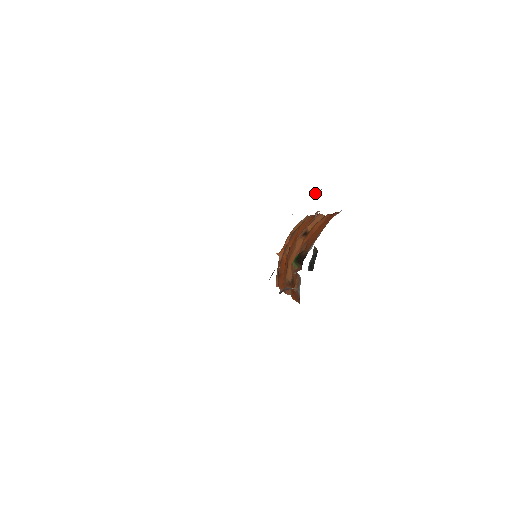
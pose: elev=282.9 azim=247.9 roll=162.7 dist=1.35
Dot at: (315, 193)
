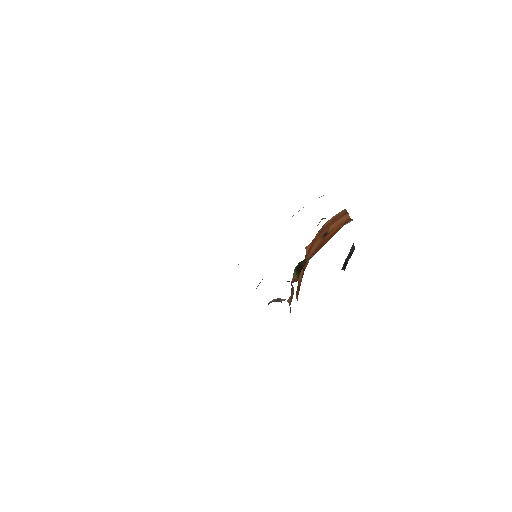
Dot at: (319, 197)
